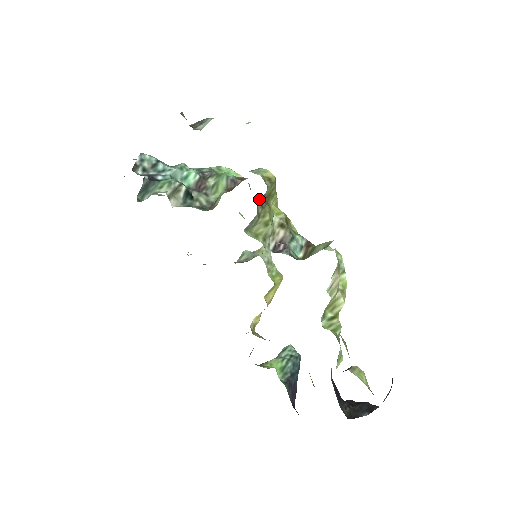
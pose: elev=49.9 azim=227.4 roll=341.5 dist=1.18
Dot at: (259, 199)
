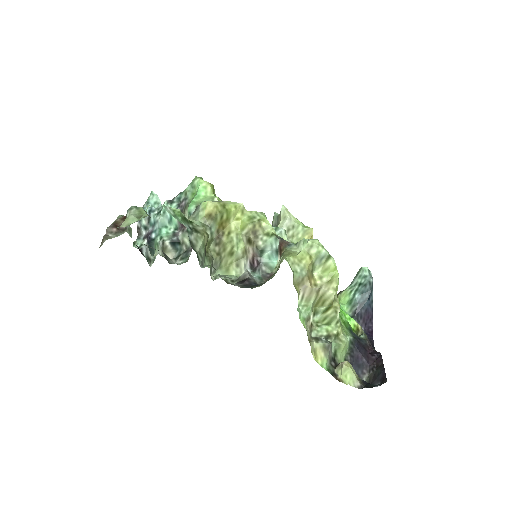
Dot at: (206, 248)
